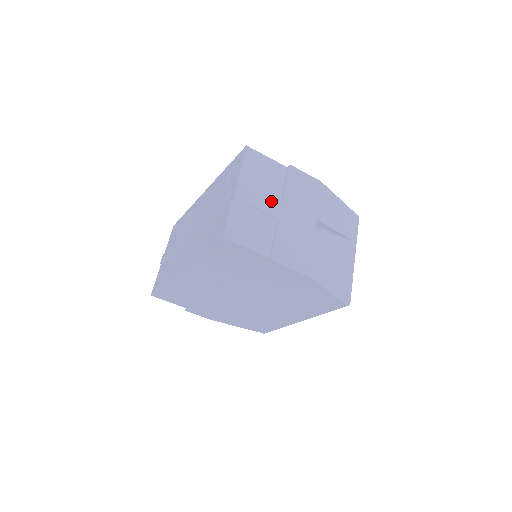
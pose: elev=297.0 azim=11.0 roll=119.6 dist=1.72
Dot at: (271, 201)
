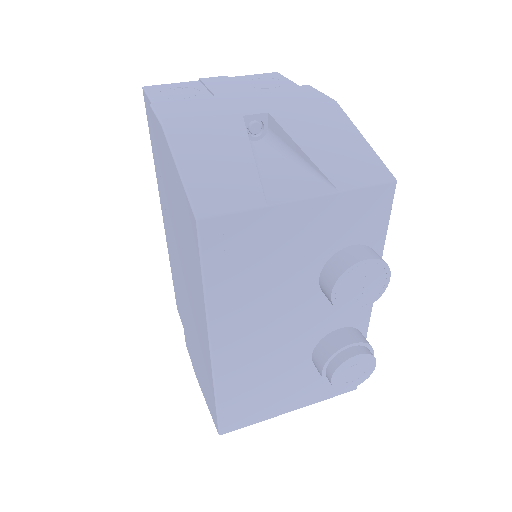
Dot at: (234, 90)
